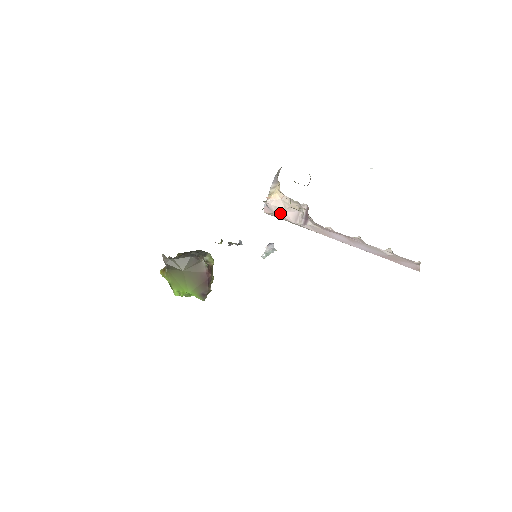
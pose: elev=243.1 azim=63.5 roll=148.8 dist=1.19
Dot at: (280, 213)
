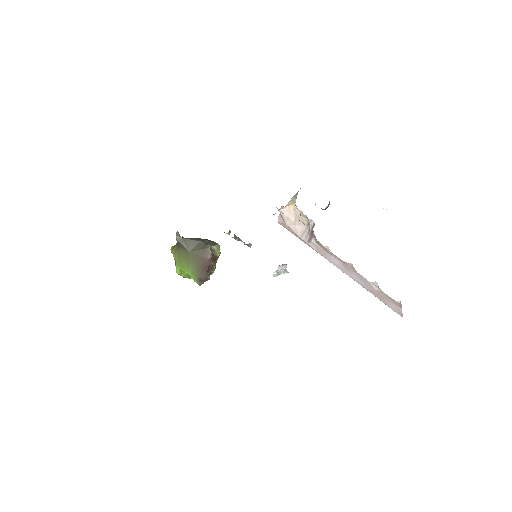
Dot at: (290, 225)
